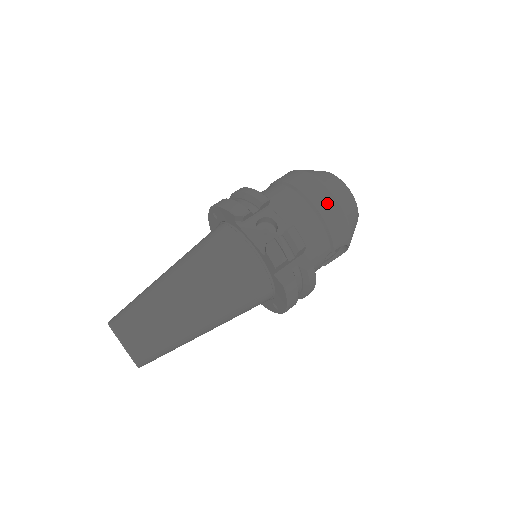
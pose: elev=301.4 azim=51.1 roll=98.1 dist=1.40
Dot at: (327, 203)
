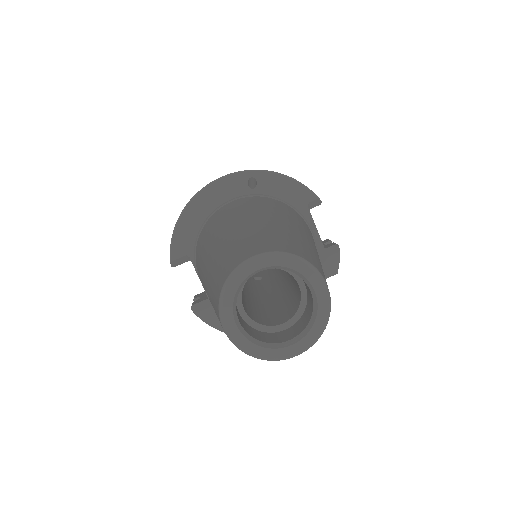
Dot at: occluded
